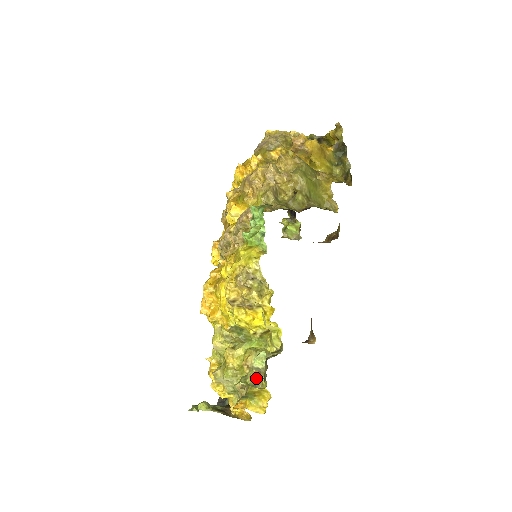
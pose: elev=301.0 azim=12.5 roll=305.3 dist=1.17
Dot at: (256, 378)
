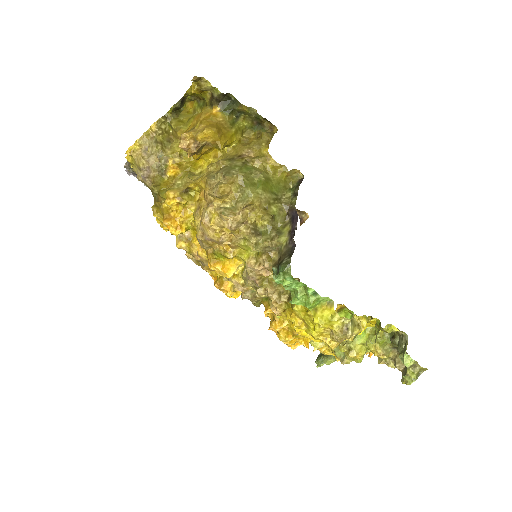
Dot at: (417, 372)
